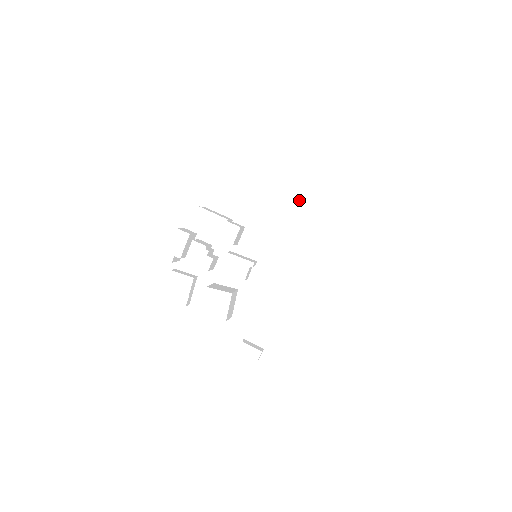
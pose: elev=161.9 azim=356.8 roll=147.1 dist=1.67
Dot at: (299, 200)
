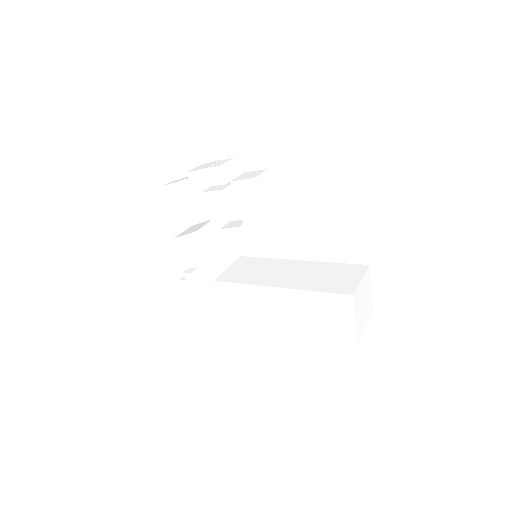
Dot at: (318, 294)
